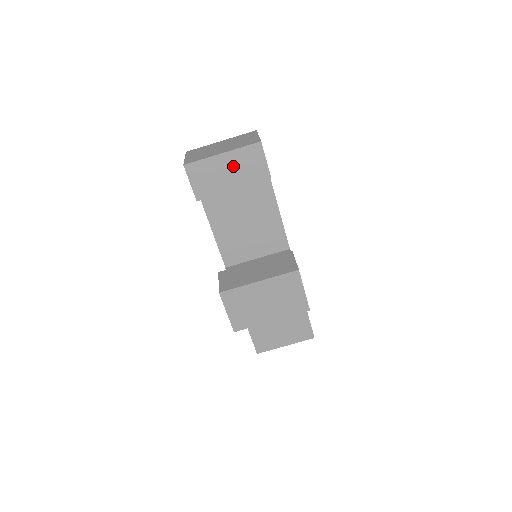
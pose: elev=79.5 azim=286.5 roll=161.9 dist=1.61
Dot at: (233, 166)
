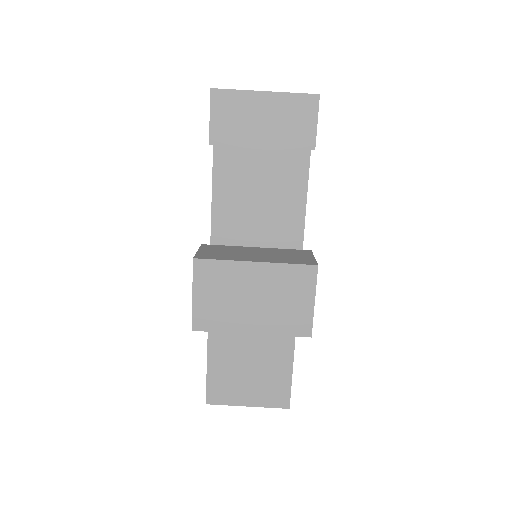
Dot at: (273, 114)
